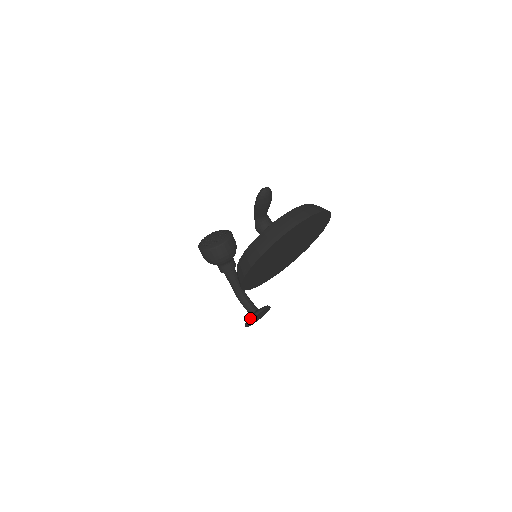
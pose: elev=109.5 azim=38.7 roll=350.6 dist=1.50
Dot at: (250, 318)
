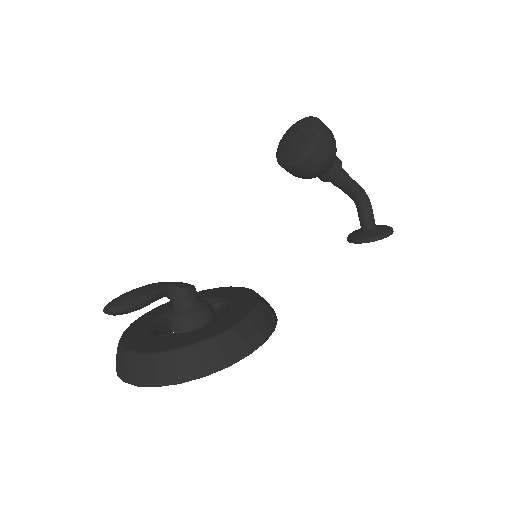
Dot at: (347, 238)
